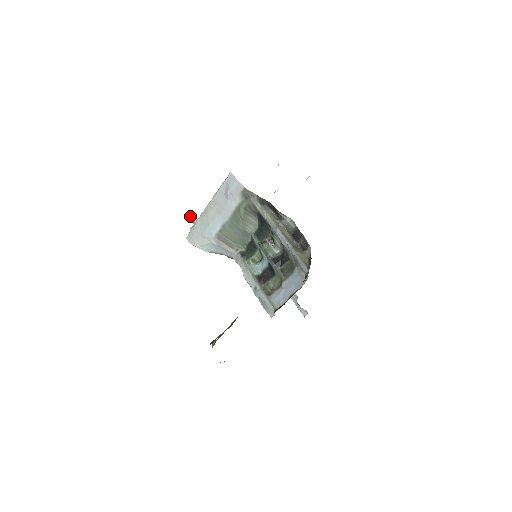
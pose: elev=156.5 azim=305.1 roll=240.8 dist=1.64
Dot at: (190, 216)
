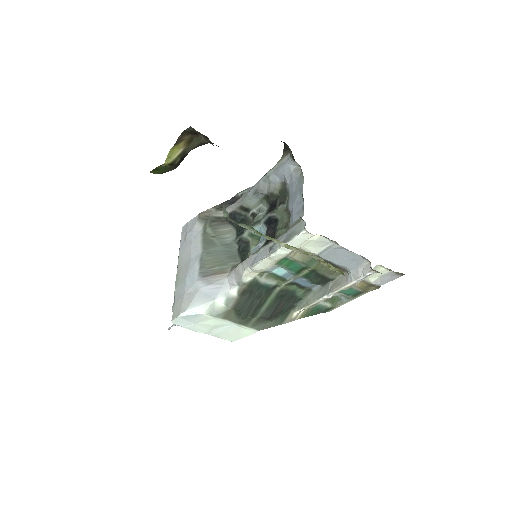
Dot at: (172, 325)
